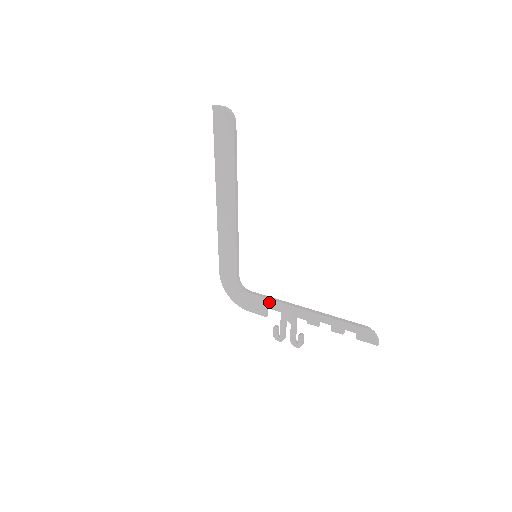
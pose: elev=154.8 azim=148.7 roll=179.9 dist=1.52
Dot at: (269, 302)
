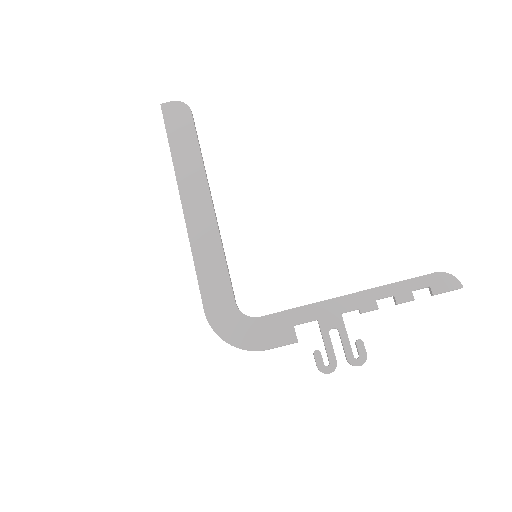
Dot at: (295, 313)
